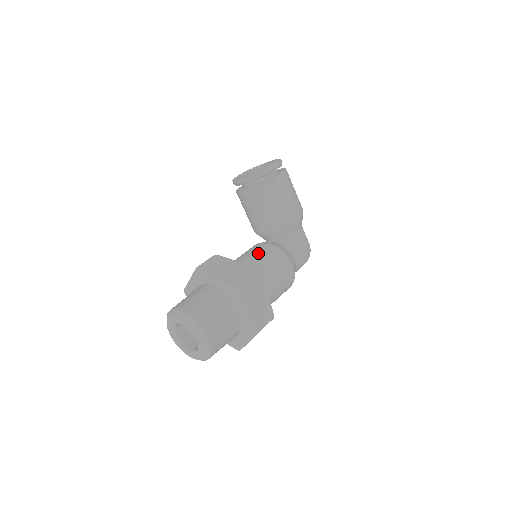
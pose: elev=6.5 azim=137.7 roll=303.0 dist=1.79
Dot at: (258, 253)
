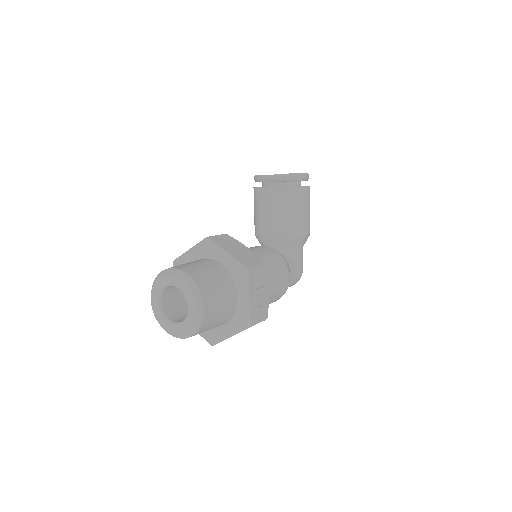
Dot at: (263, 252)
